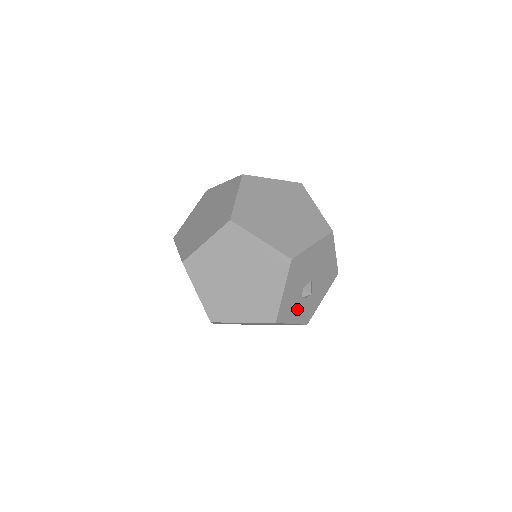
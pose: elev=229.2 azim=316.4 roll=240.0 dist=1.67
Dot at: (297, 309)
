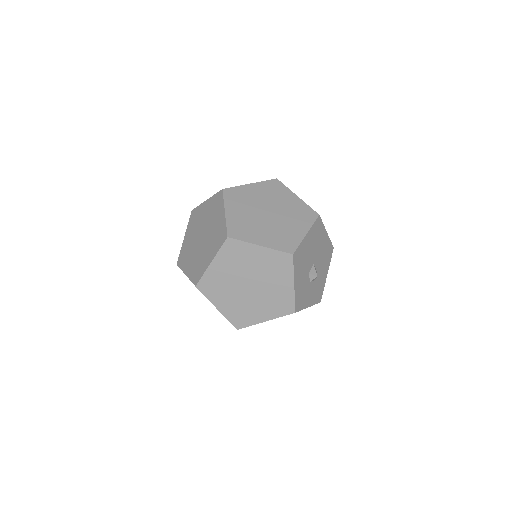
Dot at: (309, 293)
